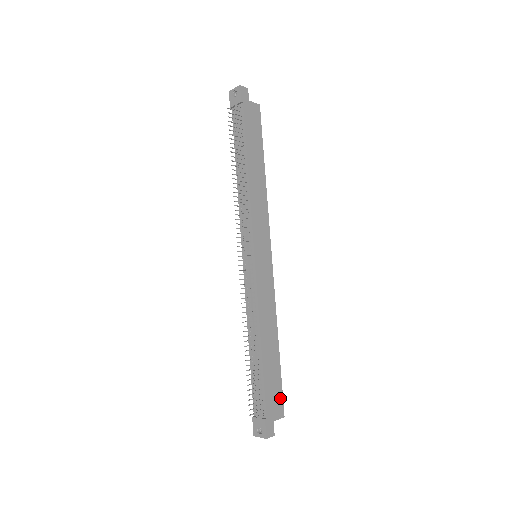
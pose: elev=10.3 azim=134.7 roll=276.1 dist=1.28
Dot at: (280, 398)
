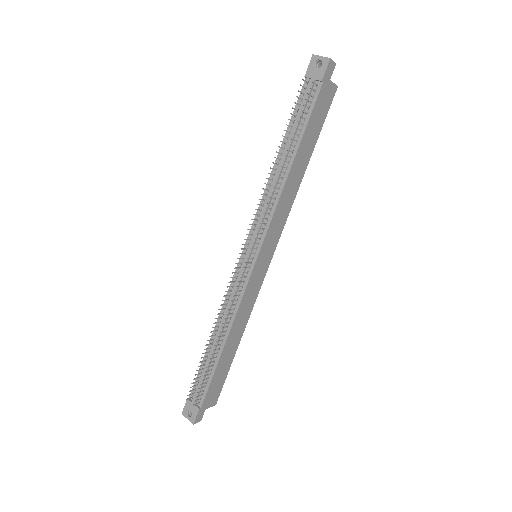
Dot at: (219, 390)
